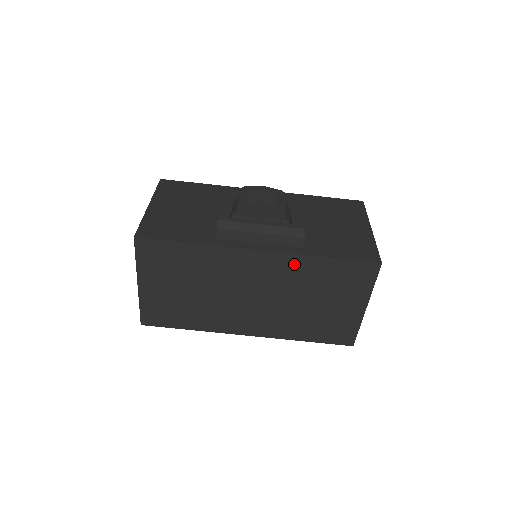
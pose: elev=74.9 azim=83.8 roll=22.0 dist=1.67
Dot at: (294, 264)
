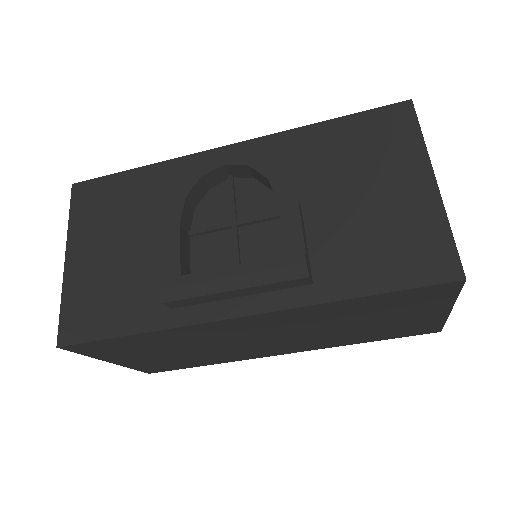
Dot at: (307, 312)
